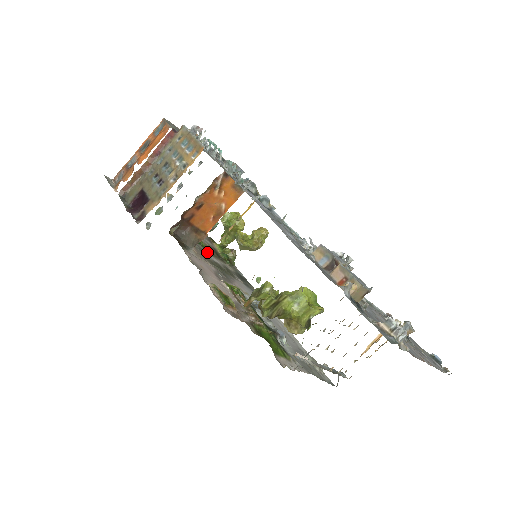
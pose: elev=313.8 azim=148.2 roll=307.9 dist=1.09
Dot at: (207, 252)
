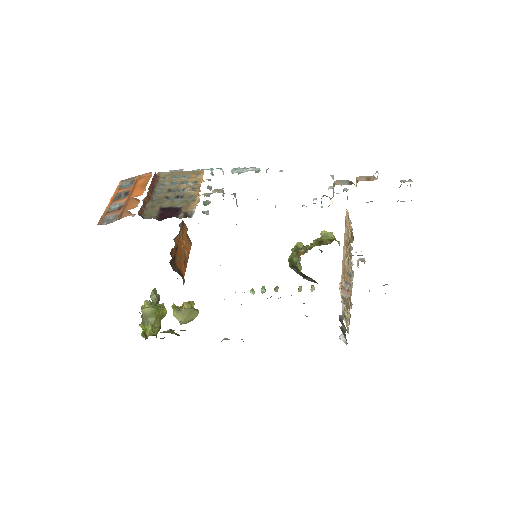
Dot at: occluded
